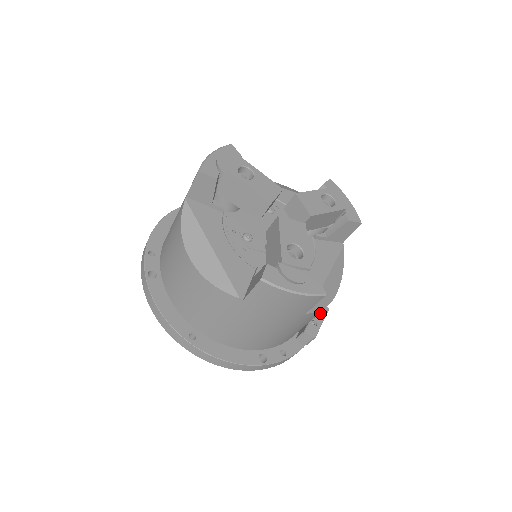
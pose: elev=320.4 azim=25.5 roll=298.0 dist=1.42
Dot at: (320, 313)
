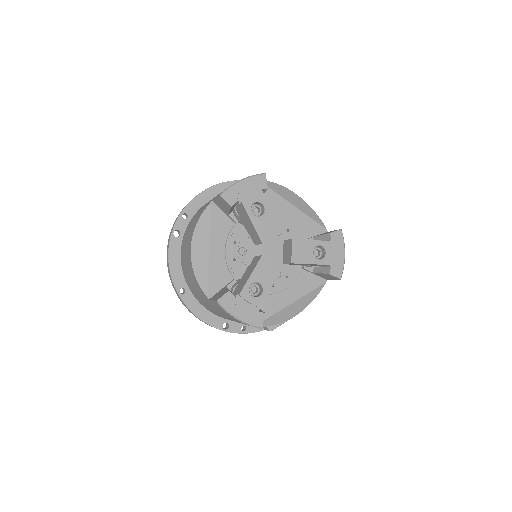
Dot at: occluded
